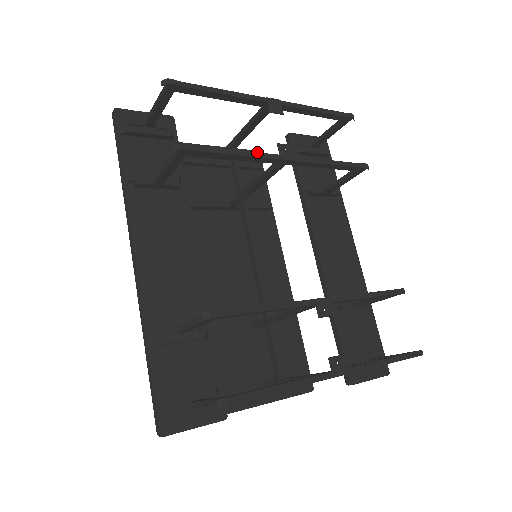
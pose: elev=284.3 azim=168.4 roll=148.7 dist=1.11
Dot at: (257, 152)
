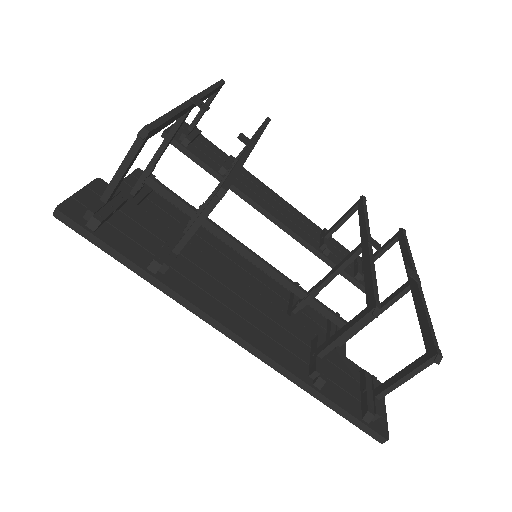
Dot at: (242, 155)
